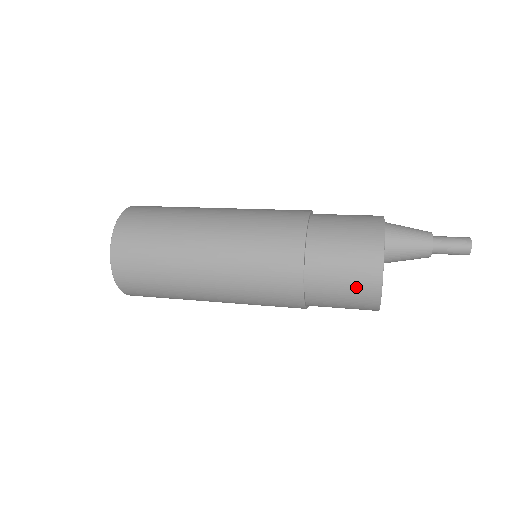
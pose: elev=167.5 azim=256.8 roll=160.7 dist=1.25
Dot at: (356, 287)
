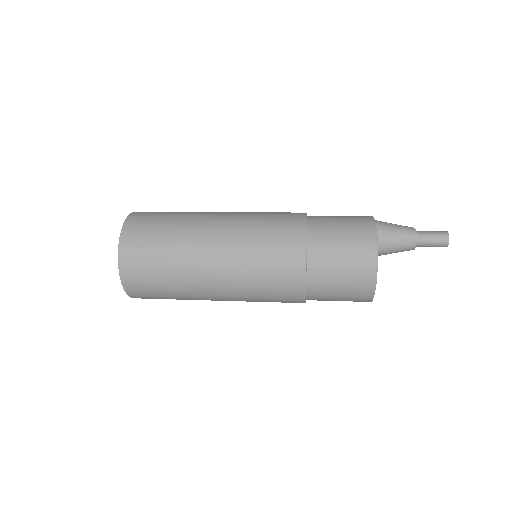
Dot at: (354, 270)
